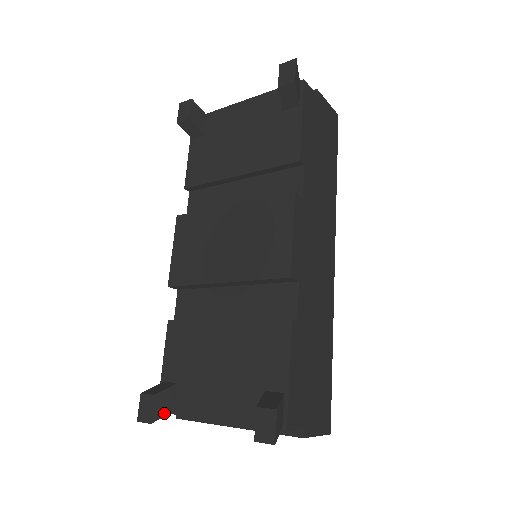
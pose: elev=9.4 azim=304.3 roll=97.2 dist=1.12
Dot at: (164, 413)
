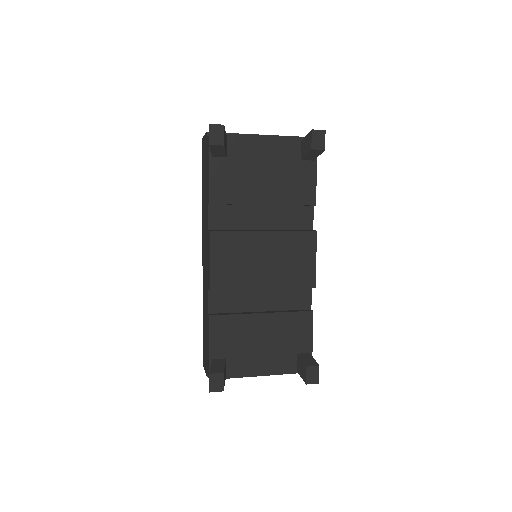
Dot at: occluded
